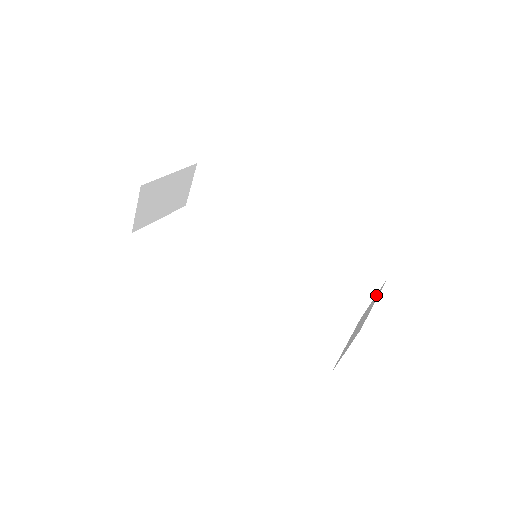
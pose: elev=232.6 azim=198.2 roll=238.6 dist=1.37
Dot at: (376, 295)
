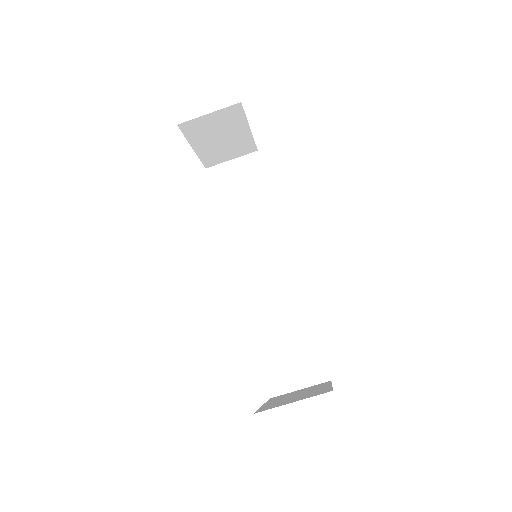
Dot at: (312, 386)
